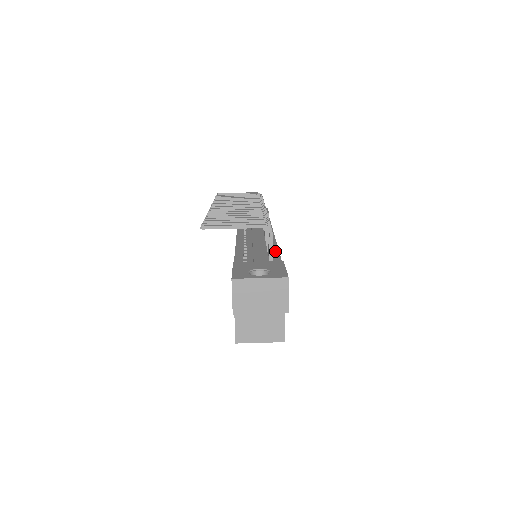
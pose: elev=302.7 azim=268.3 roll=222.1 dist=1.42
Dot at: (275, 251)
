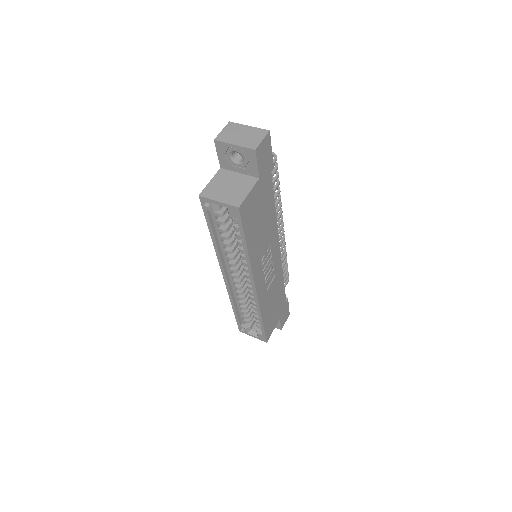
Dot at: occluded
